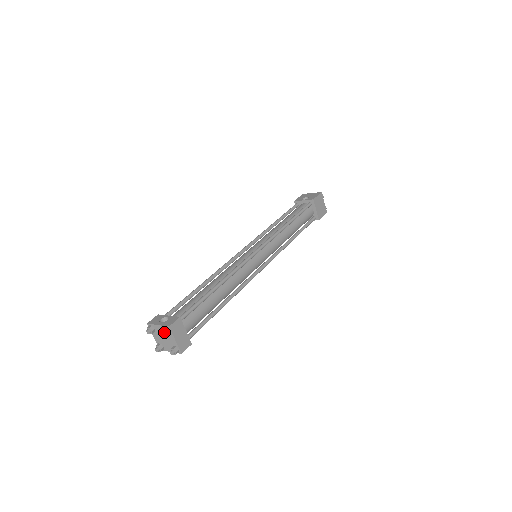
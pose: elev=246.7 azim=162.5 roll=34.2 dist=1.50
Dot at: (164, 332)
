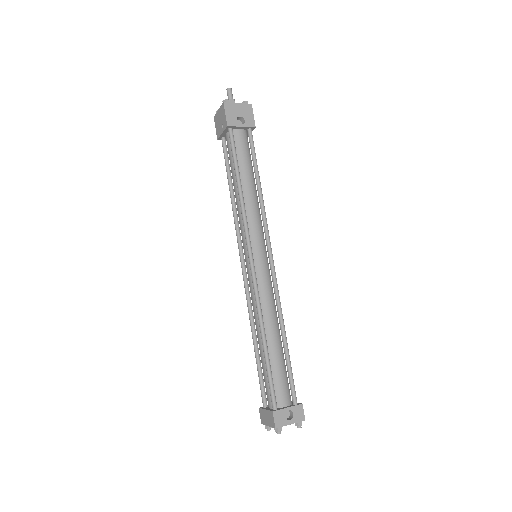
Dot at: occluded
